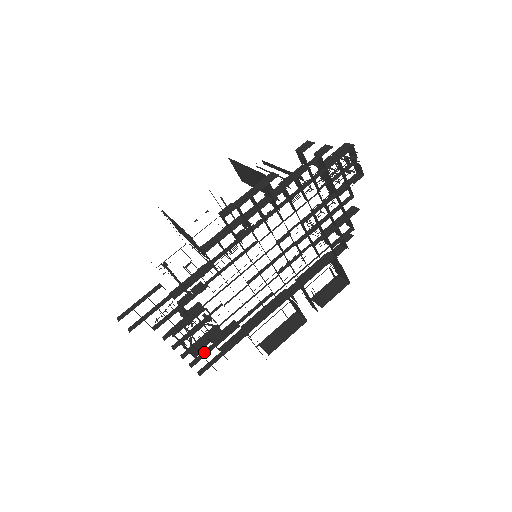
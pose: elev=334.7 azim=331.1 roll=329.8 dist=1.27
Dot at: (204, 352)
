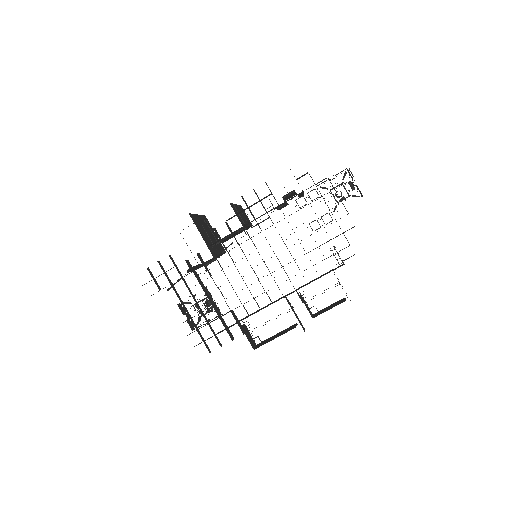
Dot at: occluded
